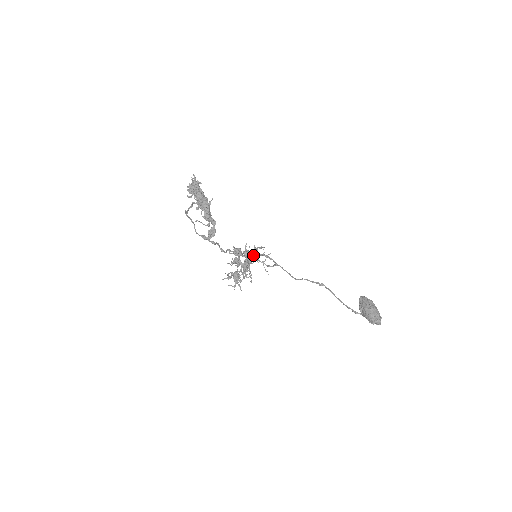
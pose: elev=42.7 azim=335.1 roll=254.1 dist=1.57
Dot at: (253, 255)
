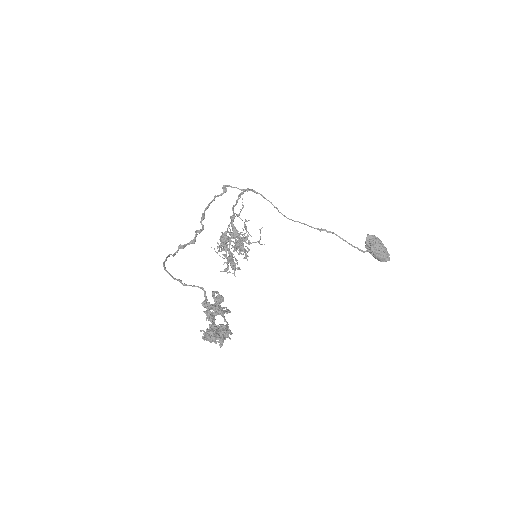
Dot at: (246, 242)
